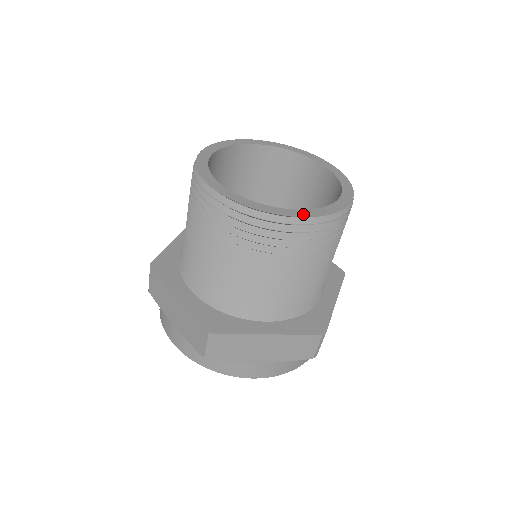
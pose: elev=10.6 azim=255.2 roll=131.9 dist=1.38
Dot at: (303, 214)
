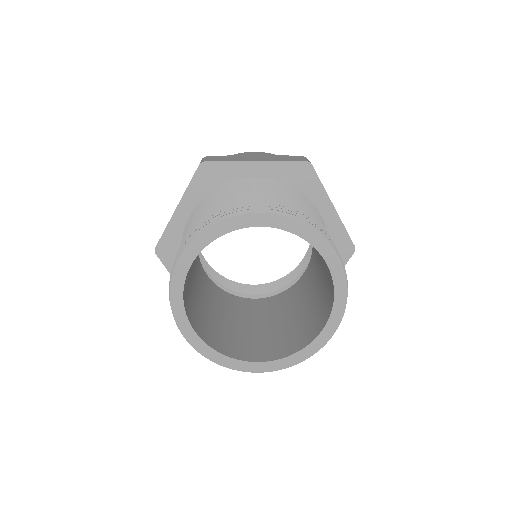
Dot at: (268, 368)
